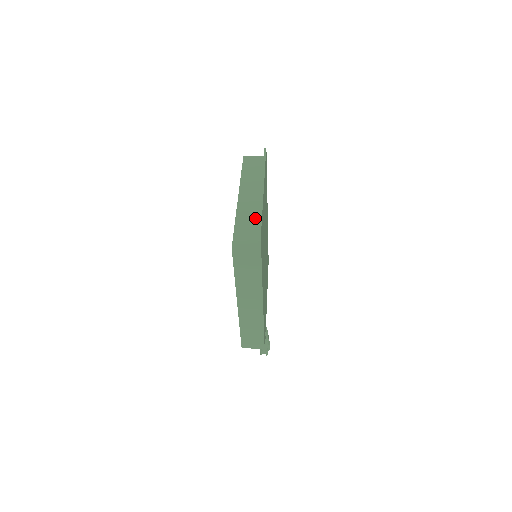
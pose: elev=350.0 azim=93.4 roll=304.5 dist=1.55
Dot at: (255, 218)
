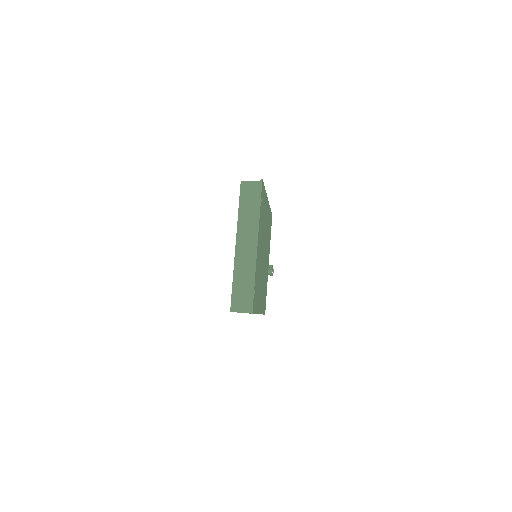
Dot at: (250, 276)
